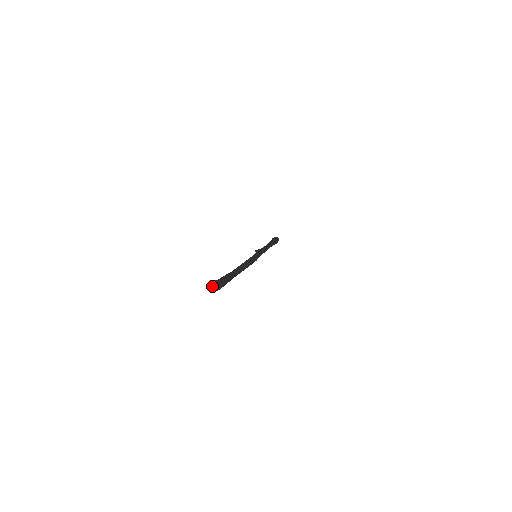
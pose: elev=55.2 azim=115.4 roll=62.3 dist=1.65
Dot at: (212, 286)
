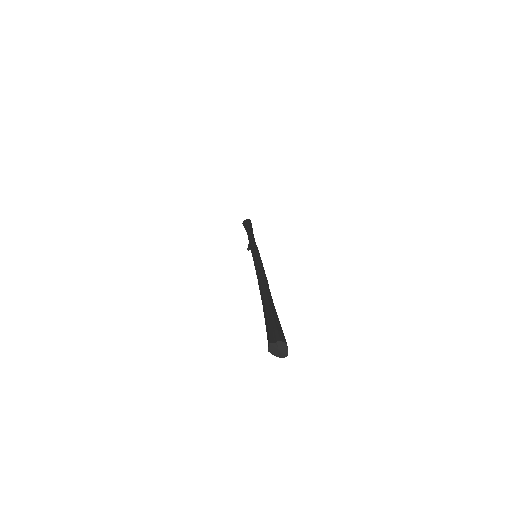
Dot at: (271, 352)
